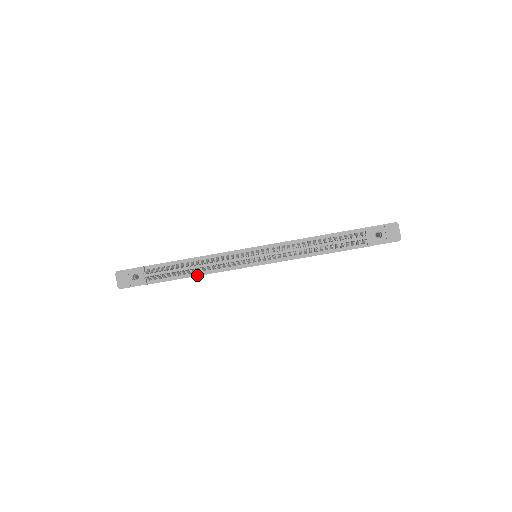
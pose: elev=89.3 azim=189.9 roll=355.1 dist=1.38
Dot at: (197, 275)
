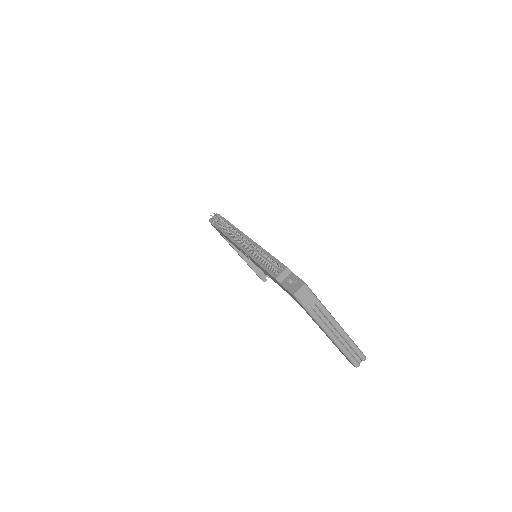
Dot at: (224, 233)
